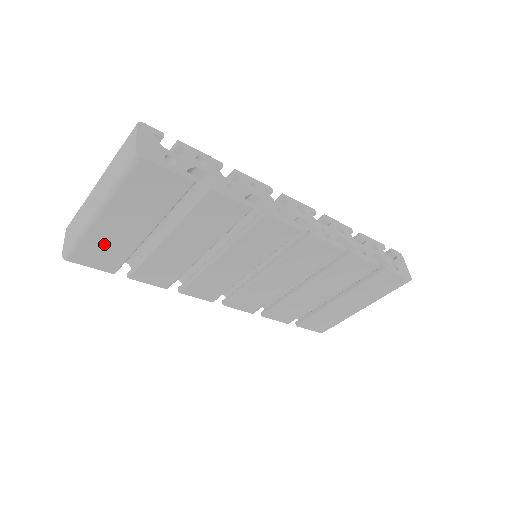
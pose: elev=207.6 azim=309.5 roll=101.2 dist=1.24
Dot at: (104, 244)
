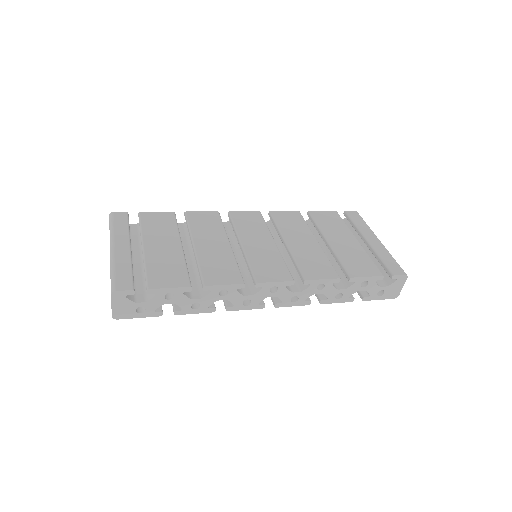
Dot at: occluded
